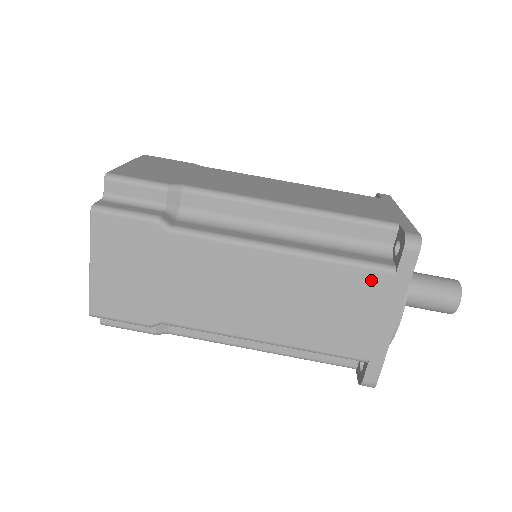
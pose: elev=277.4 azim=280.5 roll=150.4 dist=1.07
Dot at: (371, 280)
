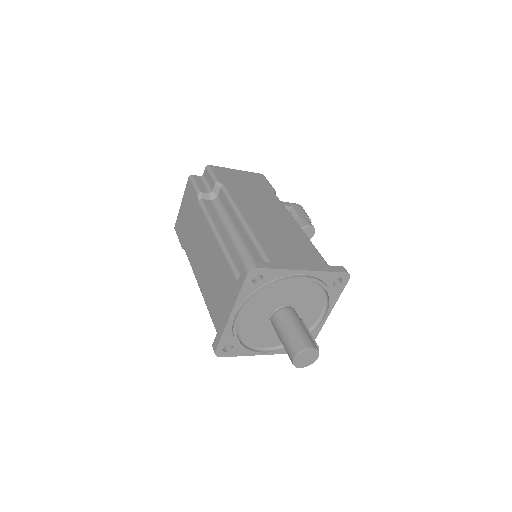
Dot at: (231, 279)
